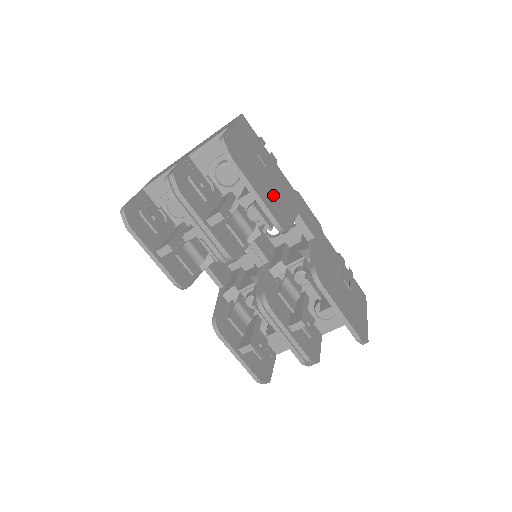
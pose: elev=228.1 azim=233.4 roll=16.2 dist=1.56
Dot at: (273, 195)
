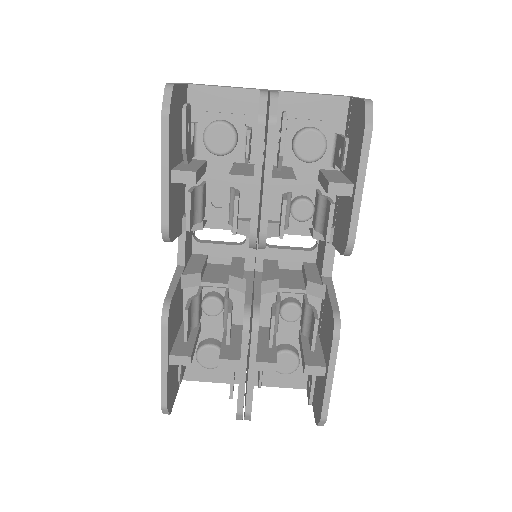
Dot at: occluded
